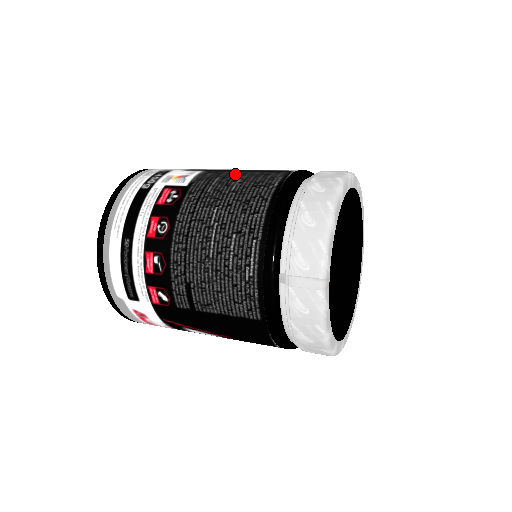
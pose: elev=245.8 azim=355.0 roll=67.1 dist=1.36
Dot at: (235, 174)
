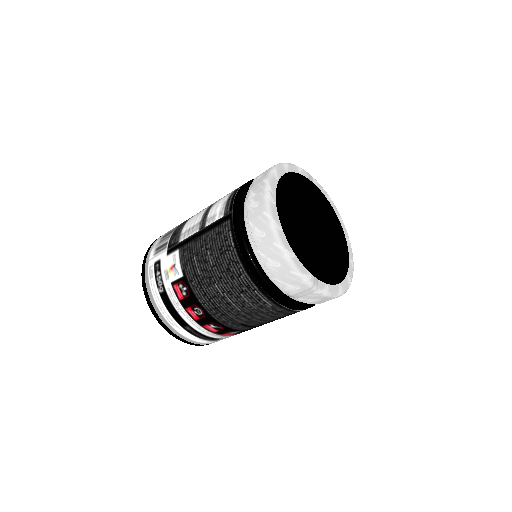
Dot at: (201, 245)
